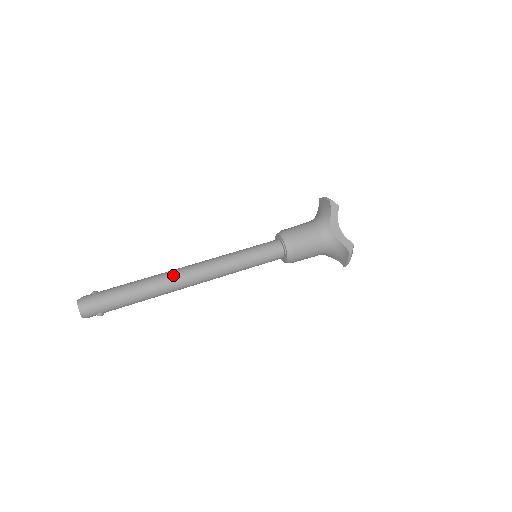
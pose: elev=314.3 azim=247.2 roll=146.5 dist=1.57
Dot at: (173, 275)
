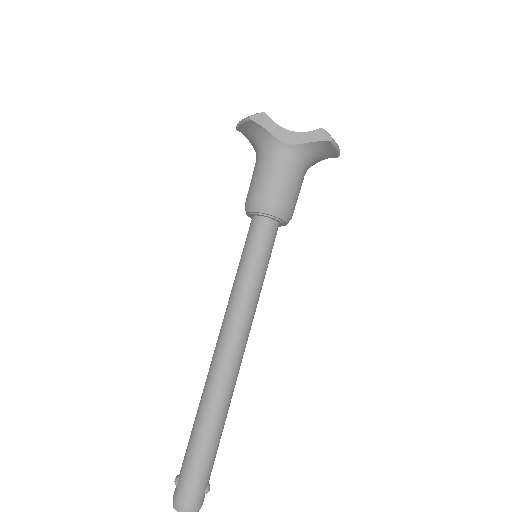
Dot at: (216, 376)
